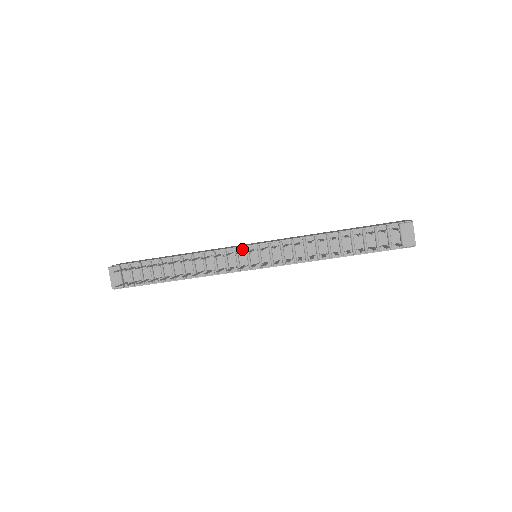
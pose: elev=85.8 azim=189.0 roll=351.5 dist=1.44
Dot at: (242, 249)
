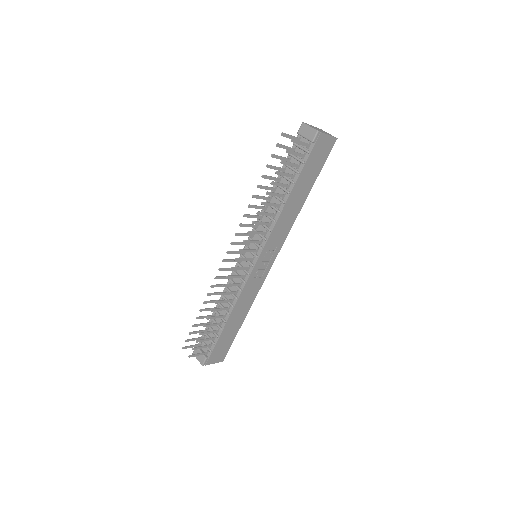
Dot at: occluded
